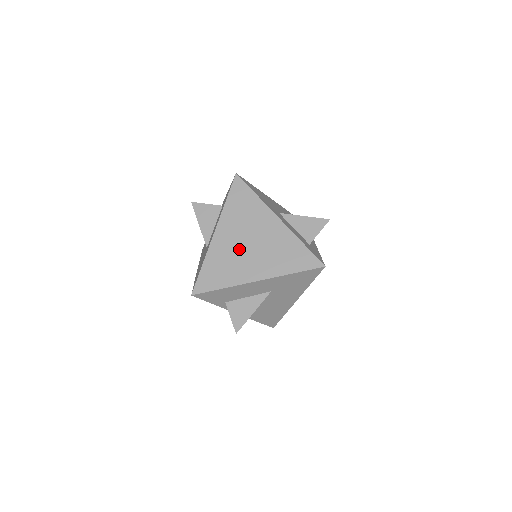
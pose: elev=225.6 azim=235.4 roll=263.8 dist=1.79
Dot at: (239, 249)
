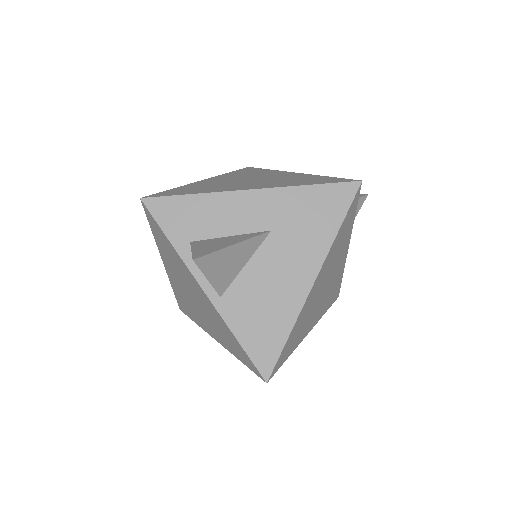
Dot at: (233, 182)
